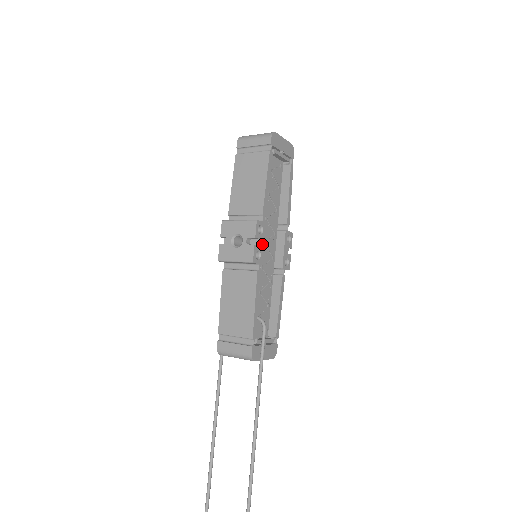
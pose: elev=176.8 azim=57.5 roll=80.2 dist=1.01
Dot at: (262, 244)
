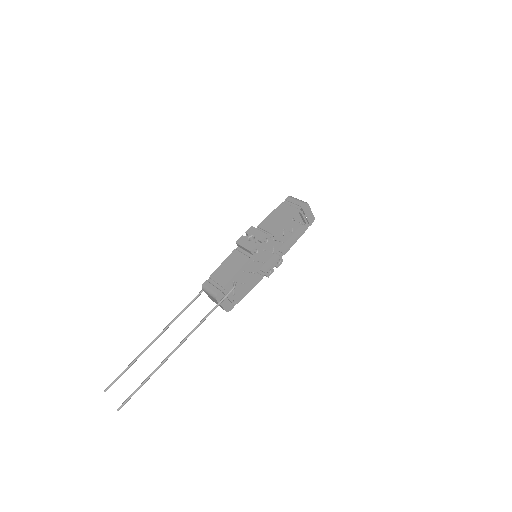
Dot at: (262, 248)
